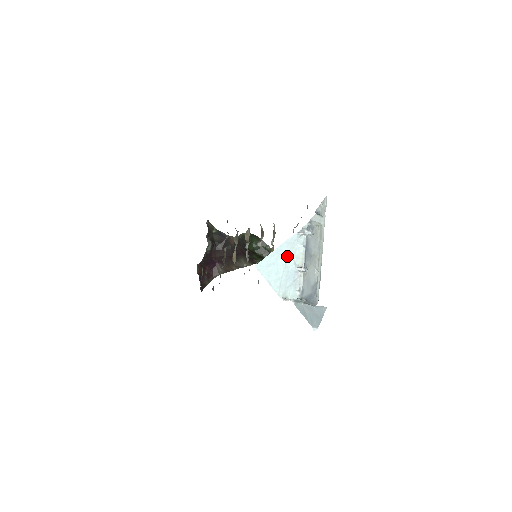
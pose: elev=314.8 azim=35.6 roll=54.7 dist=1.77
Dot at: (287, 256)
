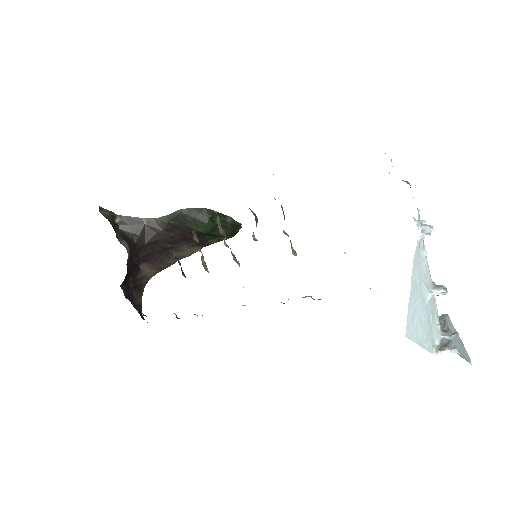
Dot at: (419, 284)
